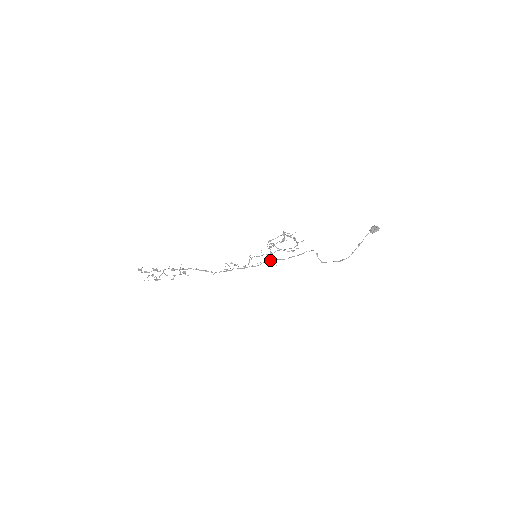
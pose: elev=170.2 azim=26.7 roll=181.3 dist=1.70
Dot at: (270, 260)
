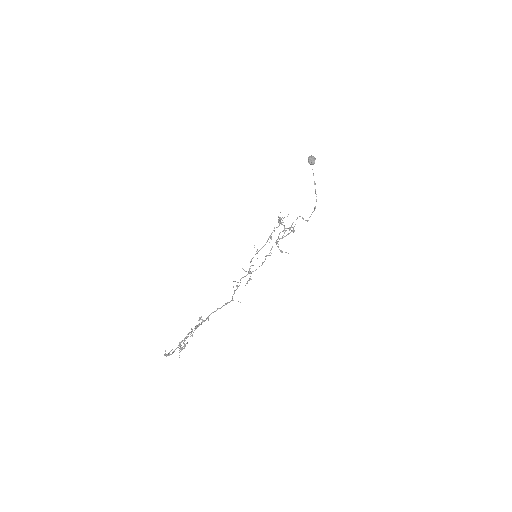
Dot at: occluded
